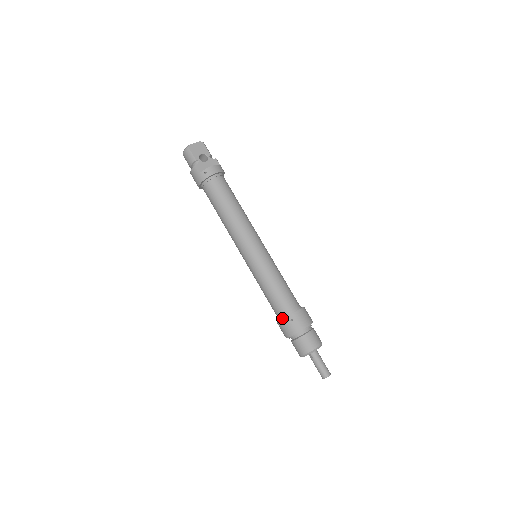
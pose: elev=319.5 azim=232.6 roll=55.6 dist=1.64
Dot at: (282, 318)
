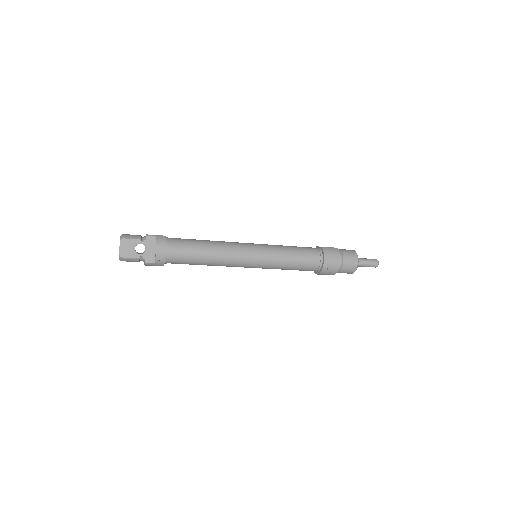
Dot at: (318, 272)
